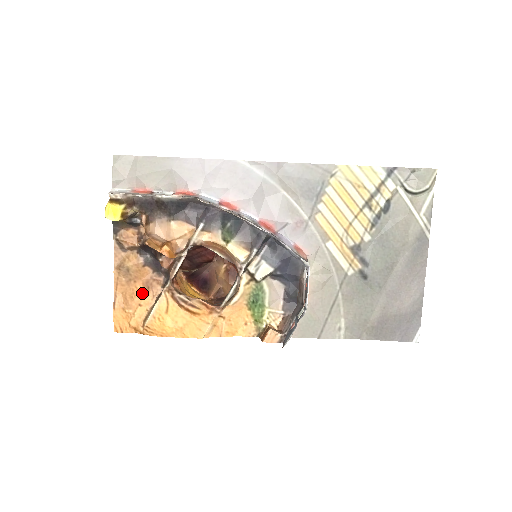
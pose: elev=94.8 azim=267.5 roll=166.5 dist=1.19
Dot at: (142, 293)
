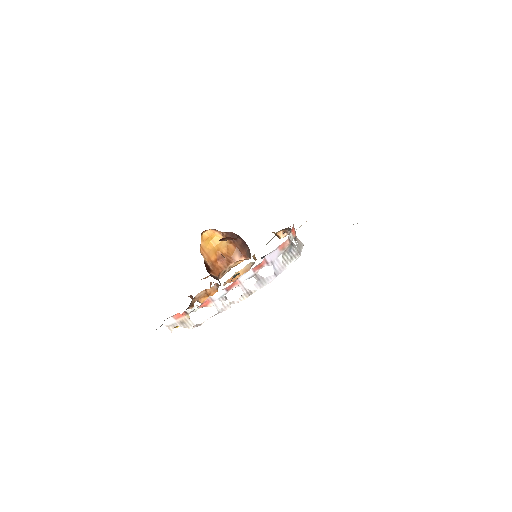
Dot at: occluded
